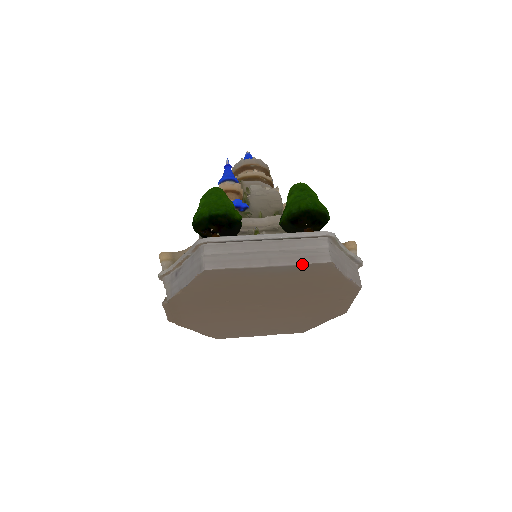
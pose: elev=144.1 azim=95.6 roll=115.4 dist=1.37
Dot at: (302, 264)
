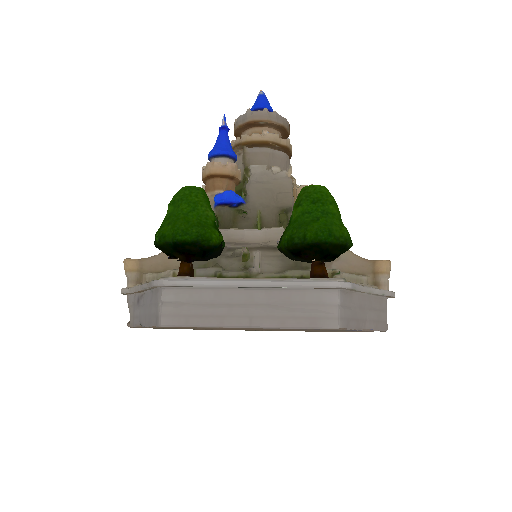
Dot at: (297, 328)
